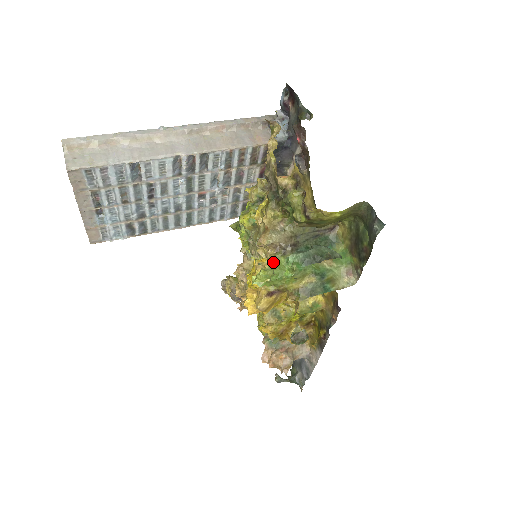
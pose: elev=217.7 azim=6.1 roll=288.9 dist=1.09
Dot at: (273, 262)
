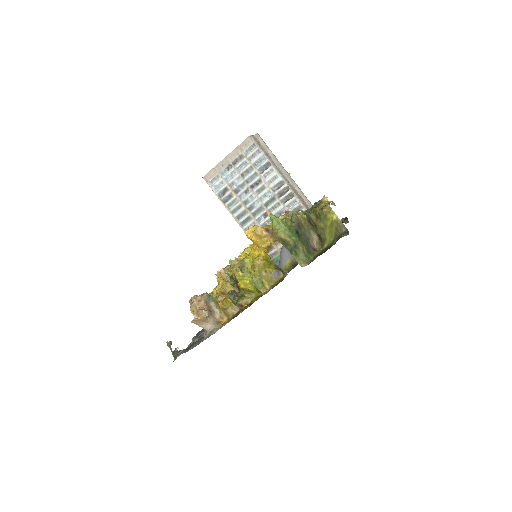
Dot at: (285, 219)
